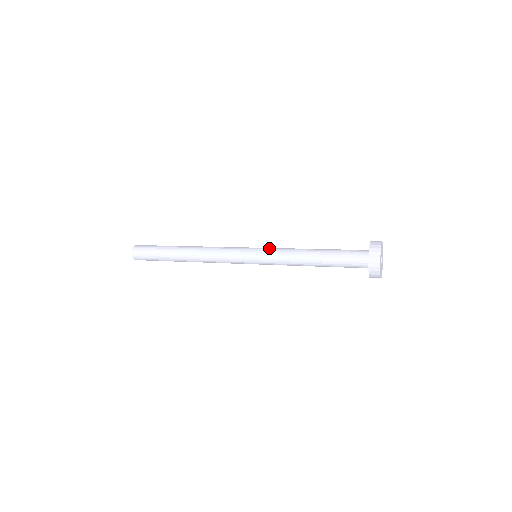
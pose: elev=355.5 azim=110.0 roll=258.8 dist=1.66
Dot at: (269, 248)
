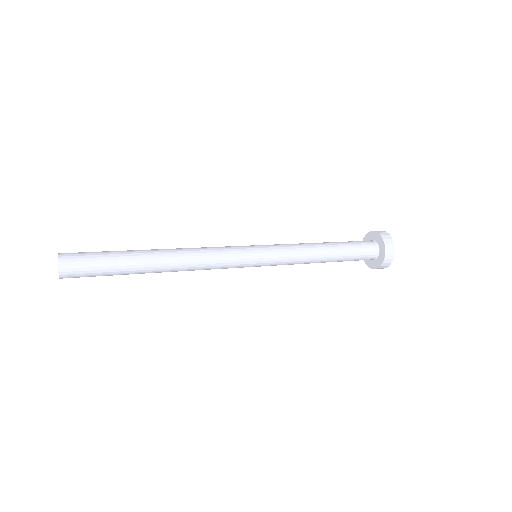
Dot at: (277, 252)
